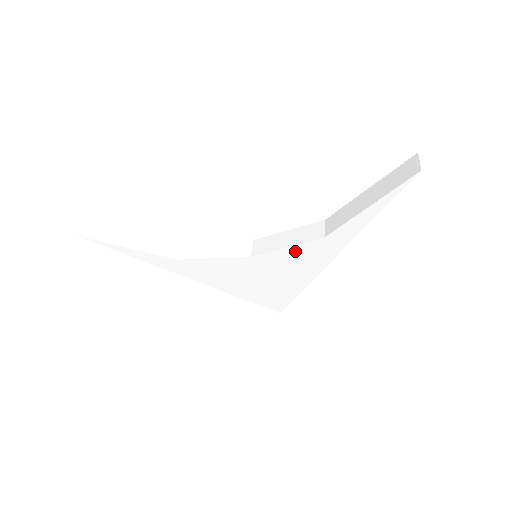
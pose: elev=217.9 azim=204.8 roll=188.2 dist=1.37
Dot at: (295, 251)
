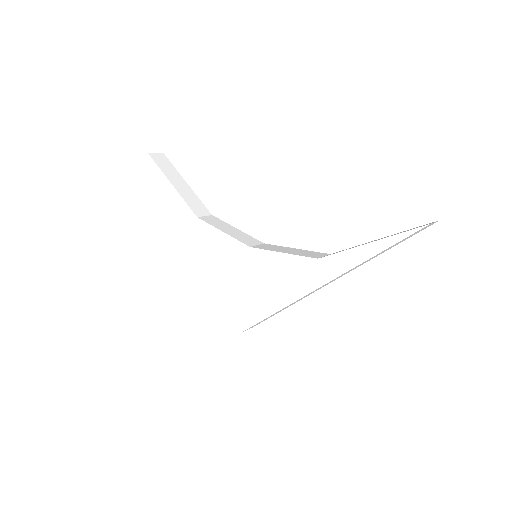
Dot at: (287, 261)
